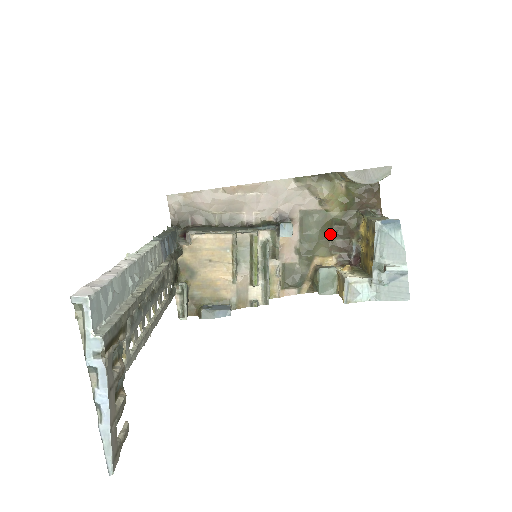
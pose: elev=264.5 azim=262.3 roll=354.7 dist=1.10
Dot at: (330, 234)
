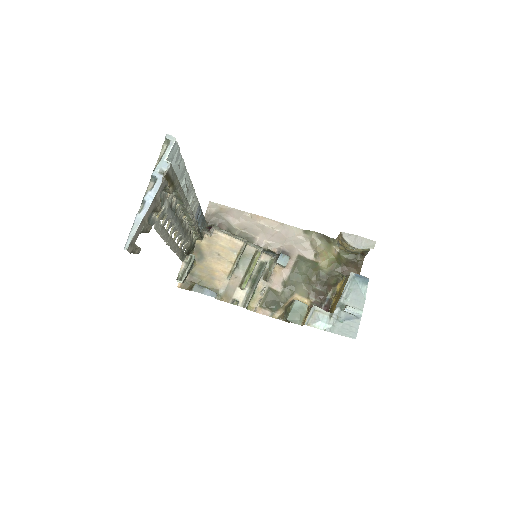
Dot at: (313, 282)
